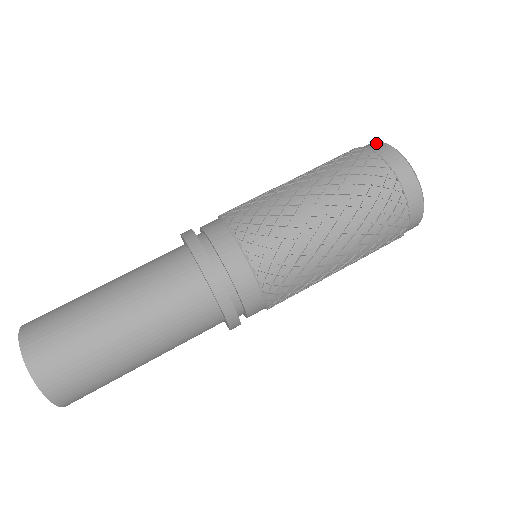
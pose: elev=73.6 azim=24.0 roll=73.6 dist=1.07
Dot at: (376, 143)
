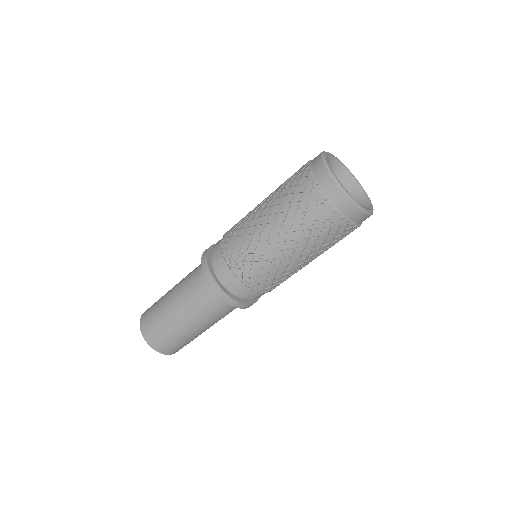
Dot at: occluded
